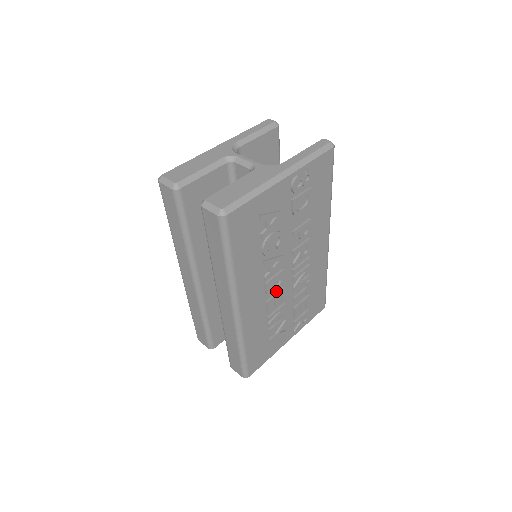
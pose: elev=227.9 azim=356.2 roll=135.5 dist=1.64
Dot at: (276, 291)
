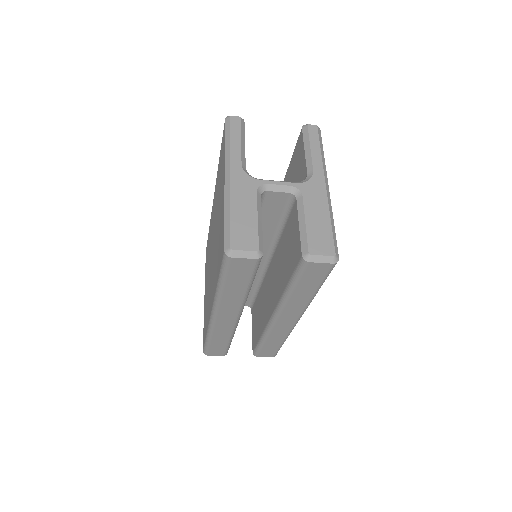
Dot at: occluded
